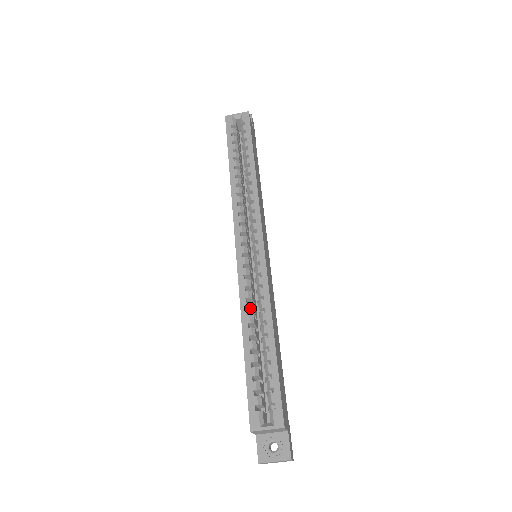
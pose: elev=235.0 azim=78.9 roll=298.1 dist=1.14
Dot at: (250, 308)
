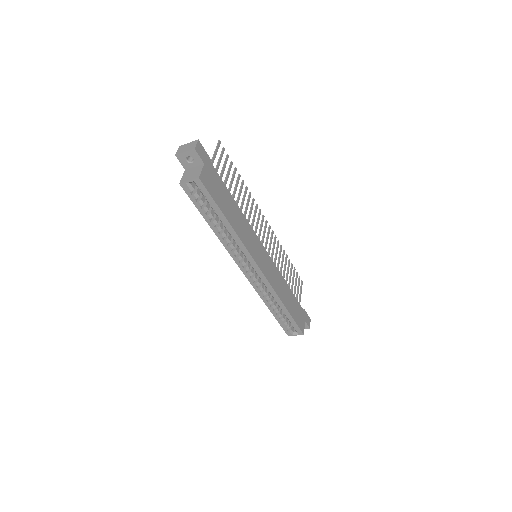
Dot at: (268, 299)
